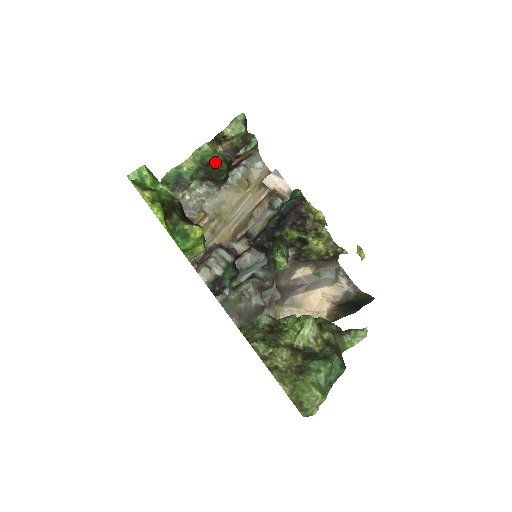
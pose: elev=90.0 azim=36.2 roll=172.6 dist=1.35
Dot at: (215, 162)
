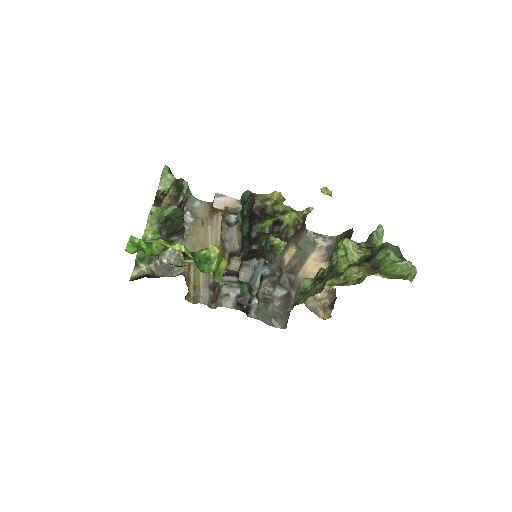
Dot at: (172, 212)
